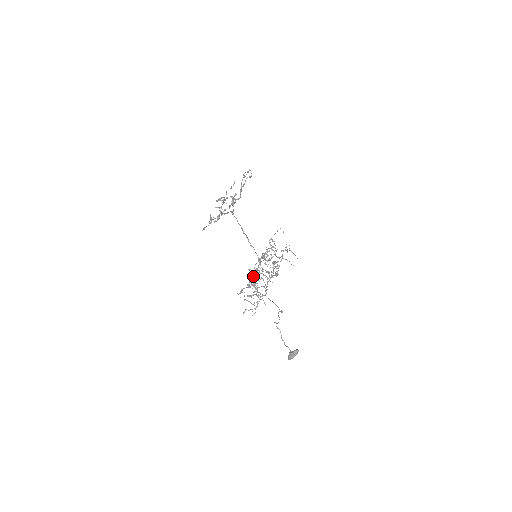
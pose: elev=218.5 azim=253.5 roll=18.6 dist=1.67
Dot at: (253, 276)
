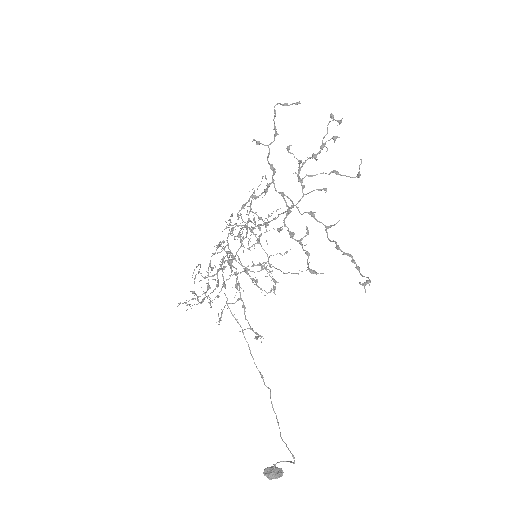
Dot at: (237, 284)
